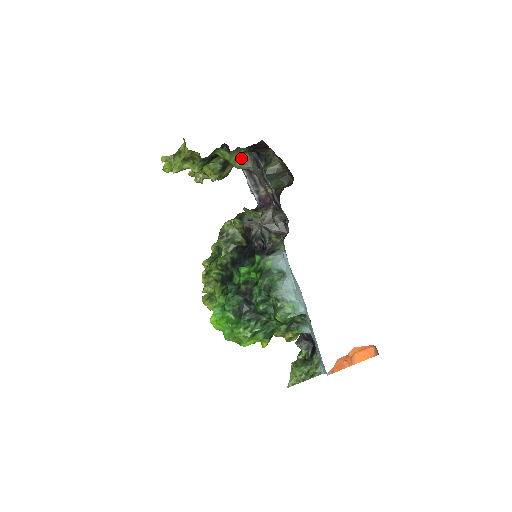
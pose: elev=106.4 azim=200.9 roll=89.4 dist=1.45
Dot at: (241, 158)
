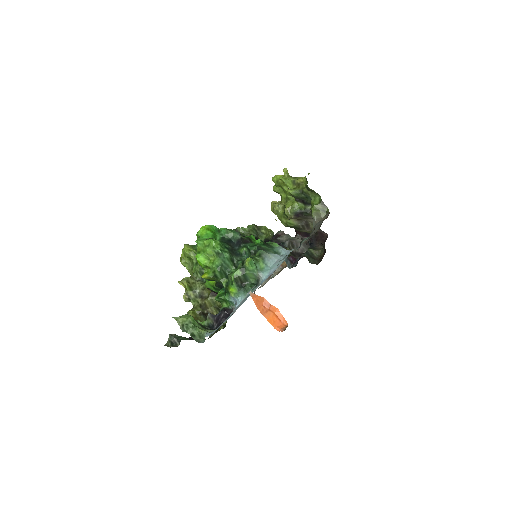
Dot at: (320, 212)
